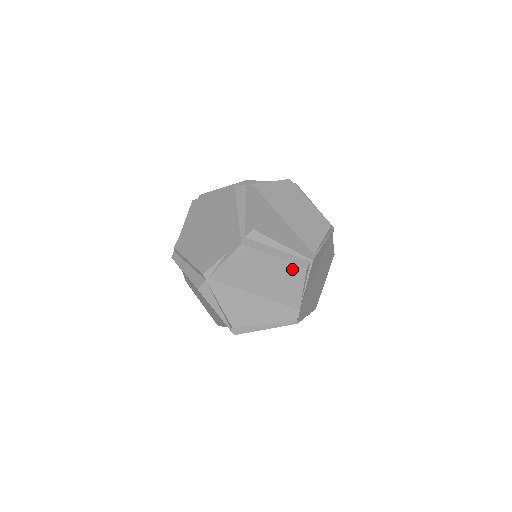
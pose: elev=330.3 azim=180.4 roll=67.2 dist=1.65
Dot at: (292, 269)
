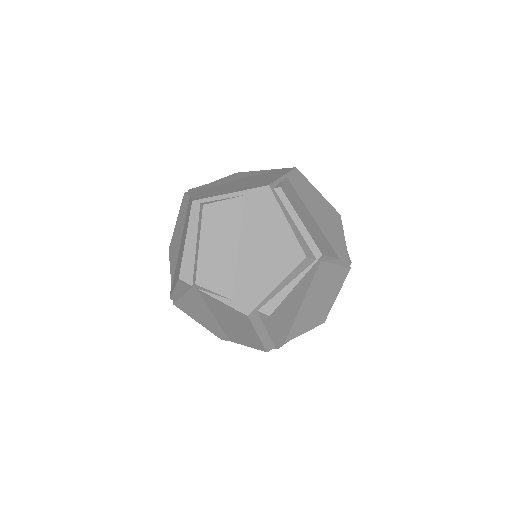
Dot at: (258, 343)
